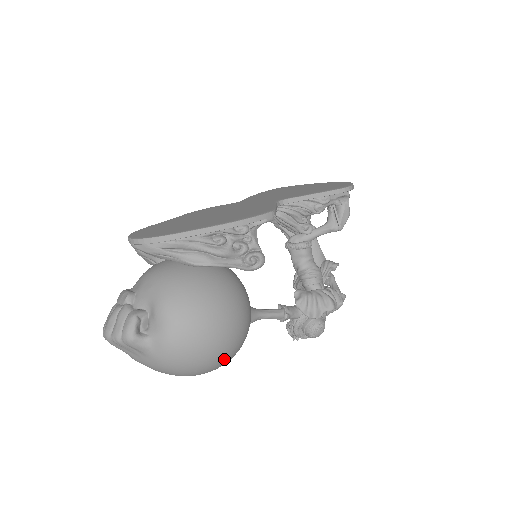
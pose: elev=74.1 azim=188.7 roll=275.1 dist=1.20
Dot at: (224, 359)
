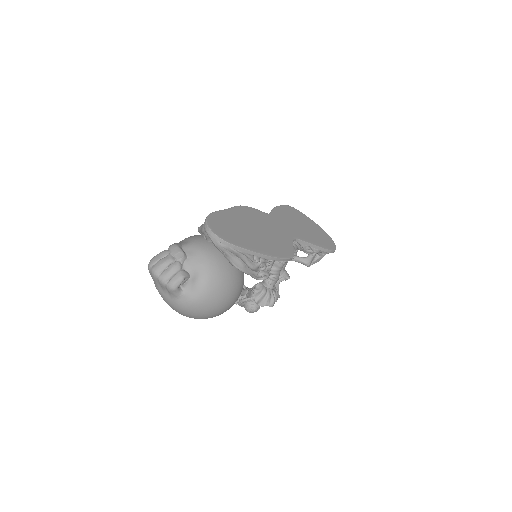
Dot at: occluded
